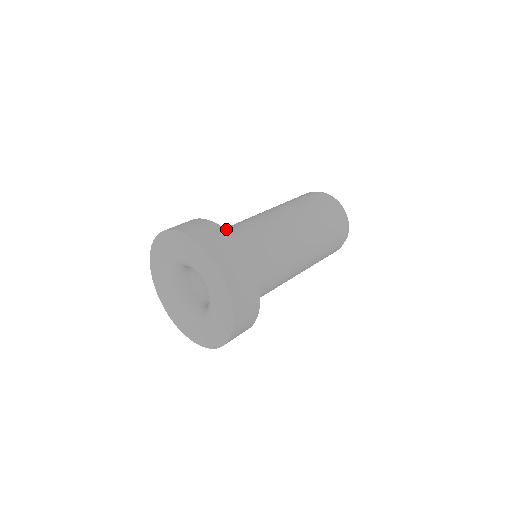
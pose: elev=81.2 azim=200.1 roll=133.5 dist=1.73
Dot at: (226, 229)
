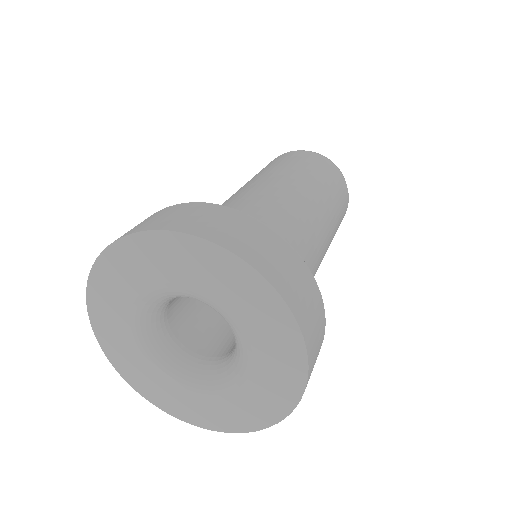
Dot at: occluded
